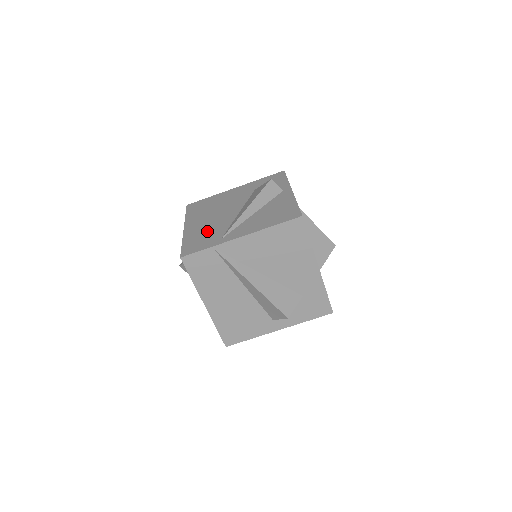
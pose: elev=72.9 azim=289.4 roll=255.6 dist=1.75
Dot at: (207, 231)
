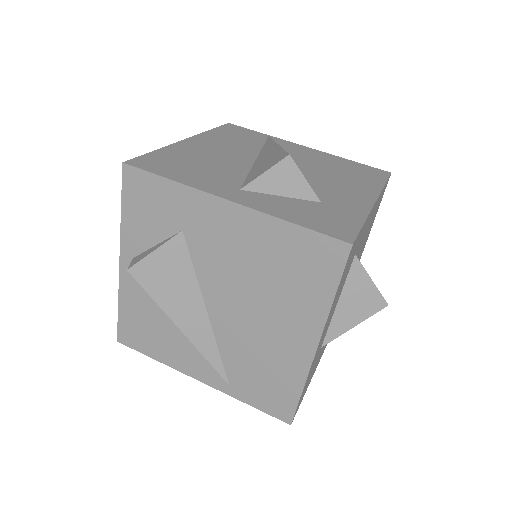
Dot at: occluded
